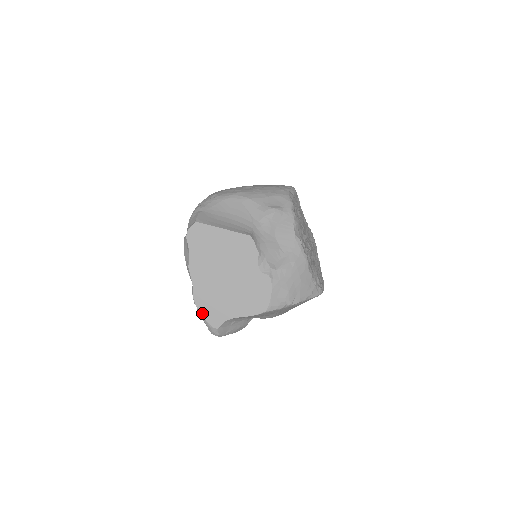
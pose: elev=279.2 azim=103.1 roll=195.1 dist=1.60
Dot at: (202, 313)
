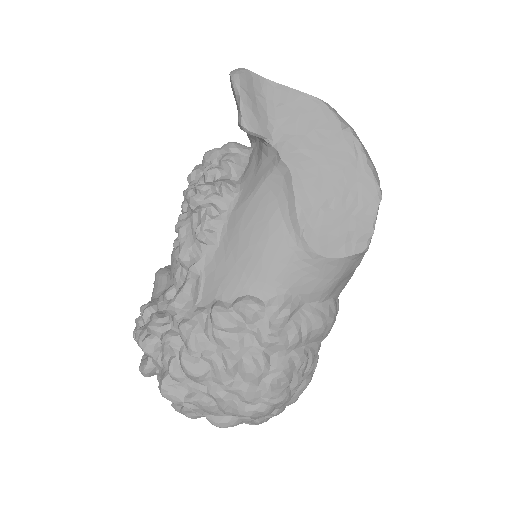
Dot at: occluded
